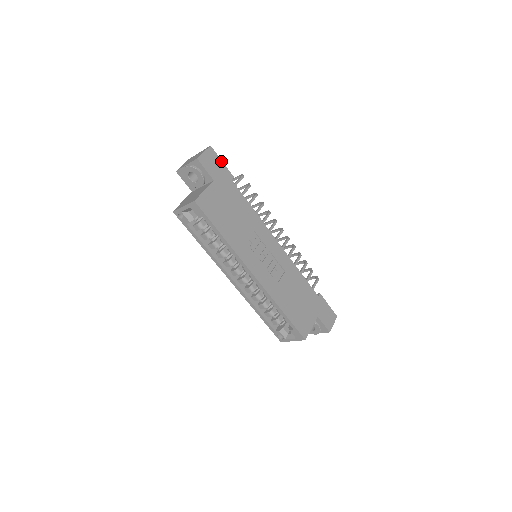
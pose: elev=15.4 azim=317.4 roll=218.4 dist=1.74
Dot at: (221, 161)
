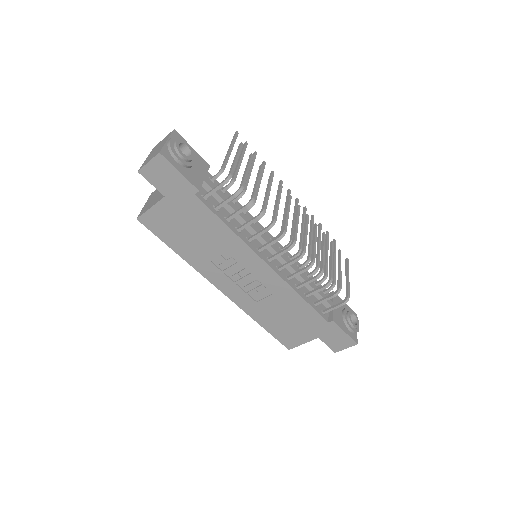
Dot at: (178, 171)
